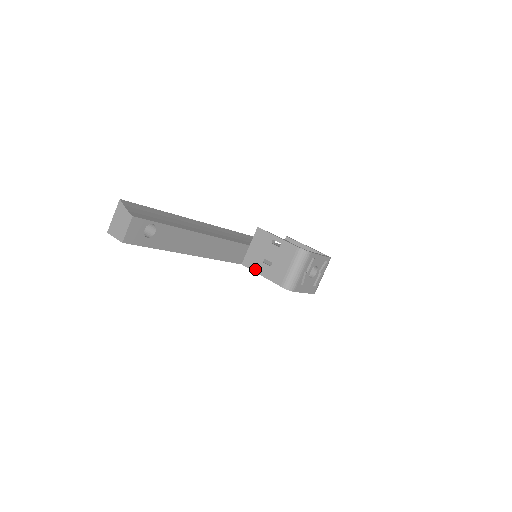
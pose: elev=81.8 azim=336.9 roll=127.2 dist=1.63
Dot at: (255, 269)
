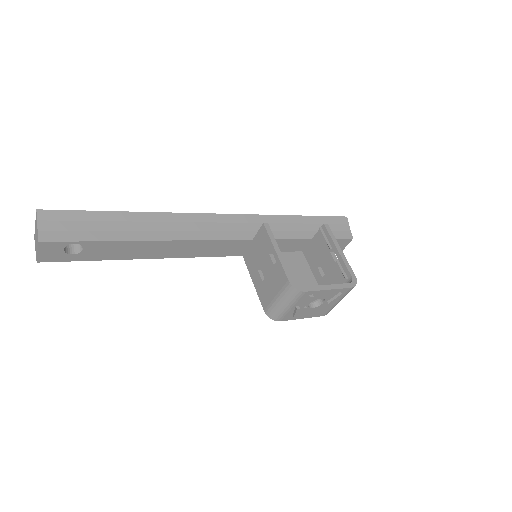
Dot at: (250, 272)
